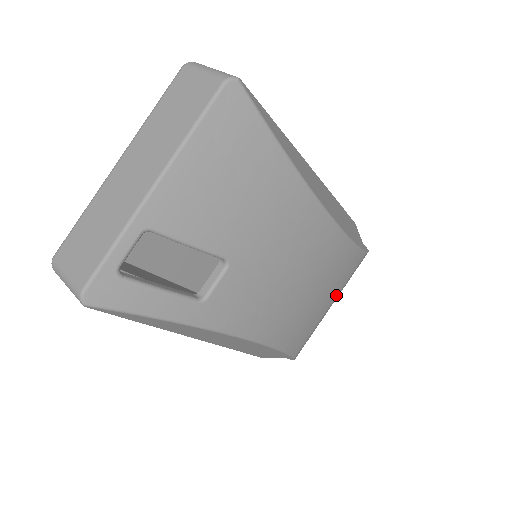
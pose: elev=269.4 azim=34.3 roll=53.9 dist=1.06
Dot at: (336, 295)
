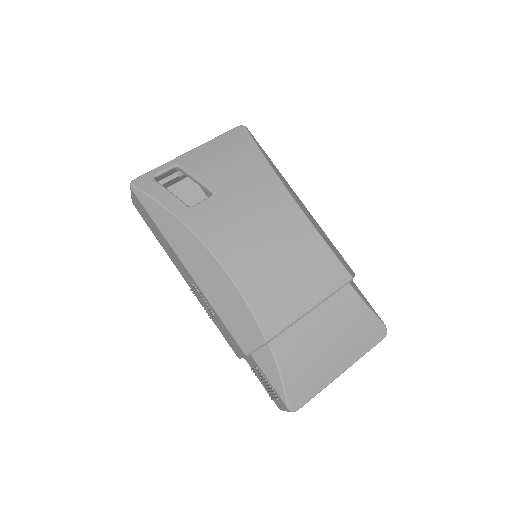
Dot at: (318, 299)
